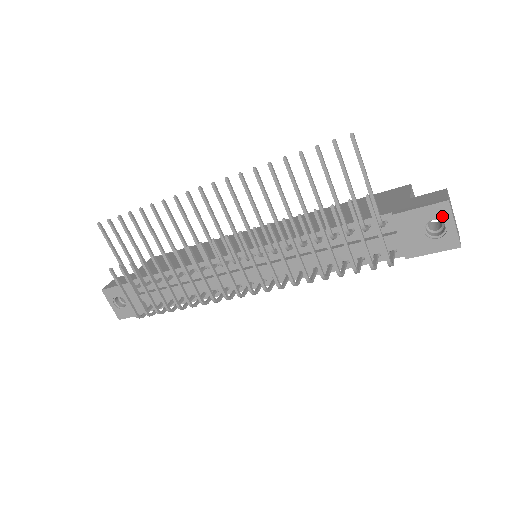
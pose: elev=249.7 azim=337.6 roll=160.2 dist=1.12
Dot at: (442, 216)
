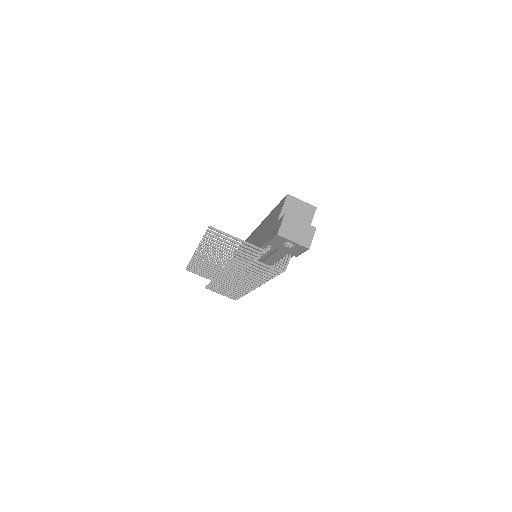
Dot at: (284, 240)
